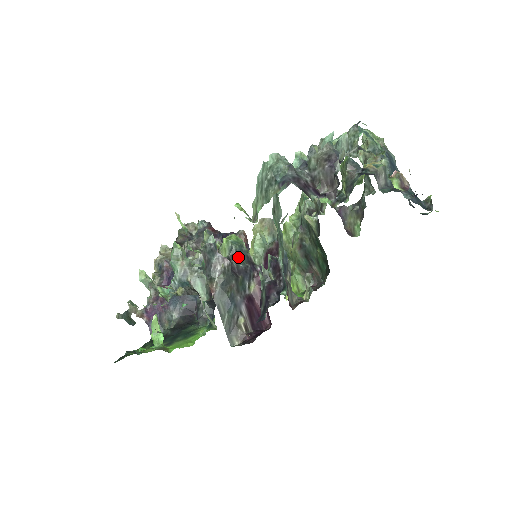
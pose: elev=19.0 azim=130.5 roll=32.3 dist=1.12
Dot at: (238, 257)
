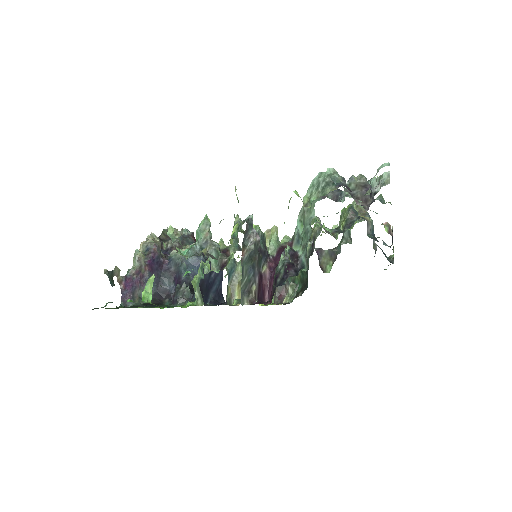
Dot at: (261, 241)
